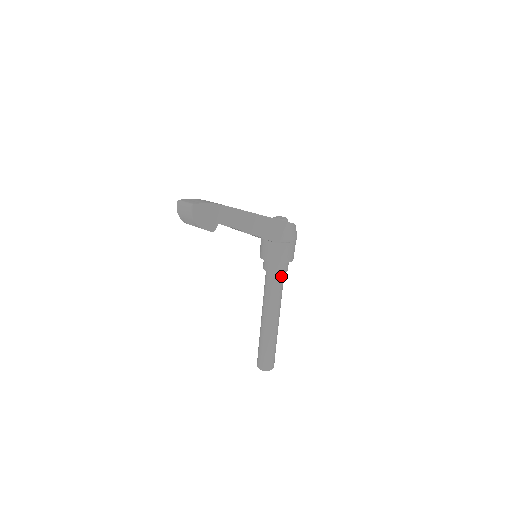
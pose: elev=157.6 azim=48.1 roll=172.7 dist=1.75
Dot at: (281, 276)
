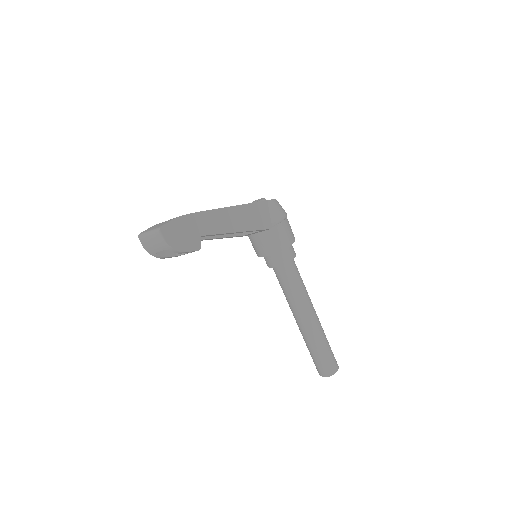
Dot at: (292, 264)
